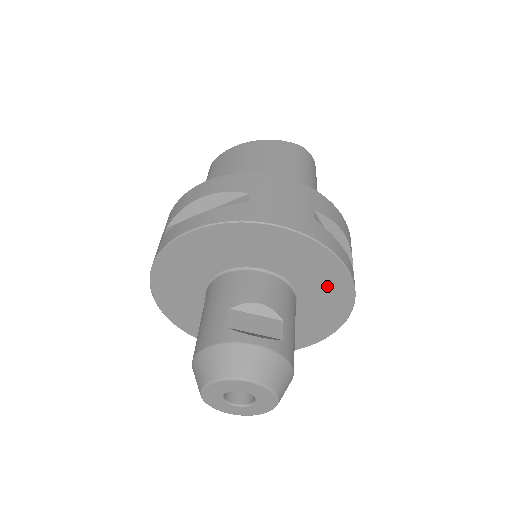
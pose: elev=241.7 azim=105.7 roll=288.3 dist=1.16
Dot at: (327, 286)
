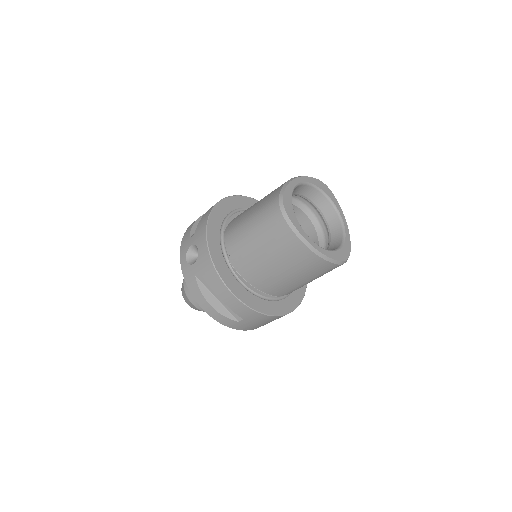
Dot at: occluded
